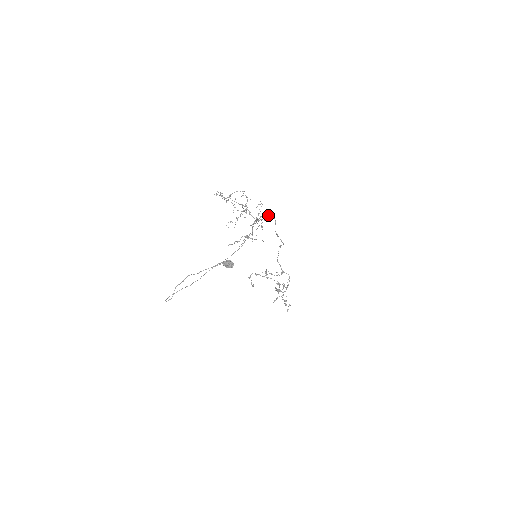
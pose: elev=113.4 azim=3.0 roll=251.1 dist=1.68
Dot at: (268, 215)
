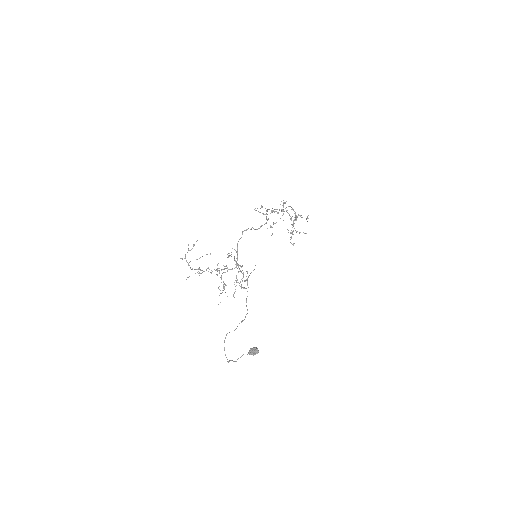
Dot at: occluded
